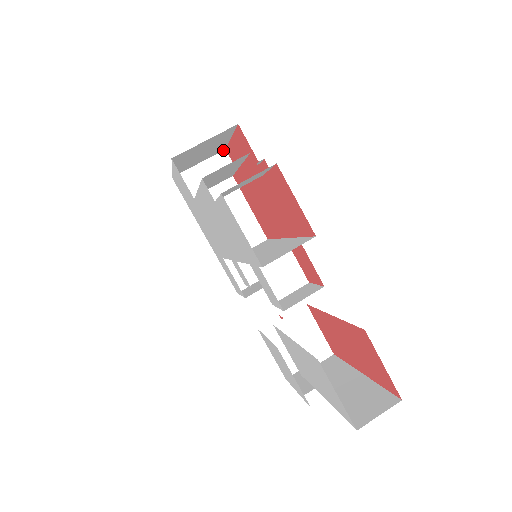
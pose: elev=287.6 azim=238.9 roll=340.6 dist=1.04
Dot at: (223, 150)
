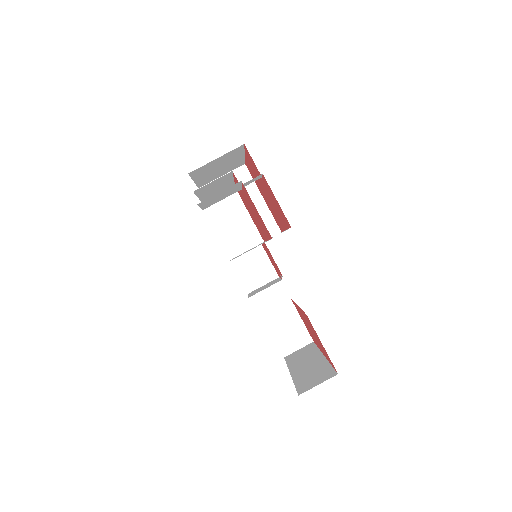
Dot at: (243, 164)
